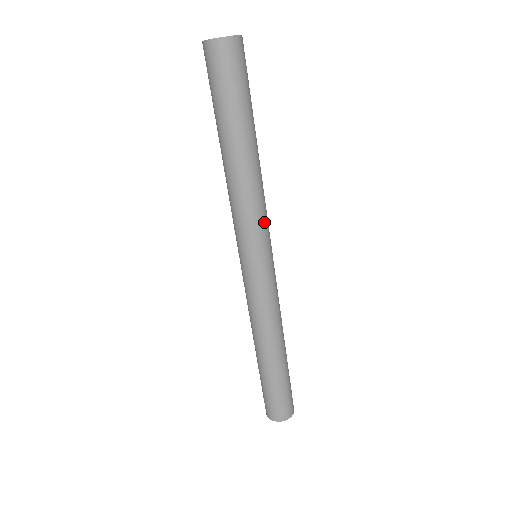
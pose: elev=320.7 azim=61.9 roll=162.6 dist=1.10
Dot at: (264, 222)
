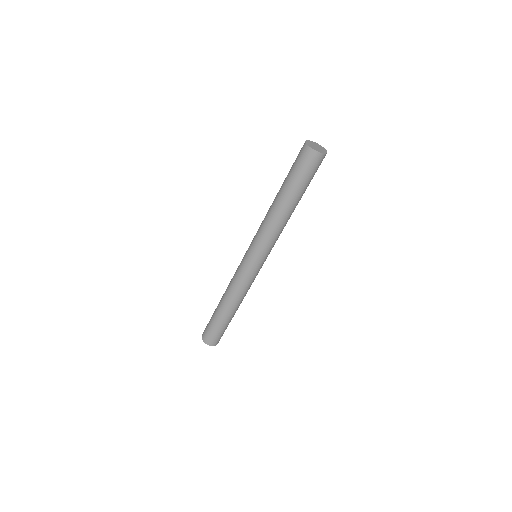
Dot at: occluded
